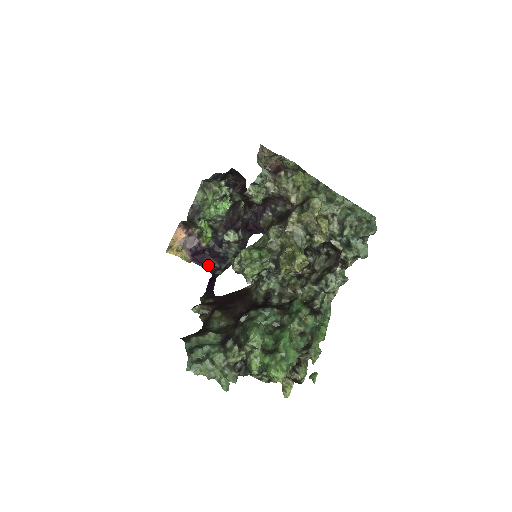
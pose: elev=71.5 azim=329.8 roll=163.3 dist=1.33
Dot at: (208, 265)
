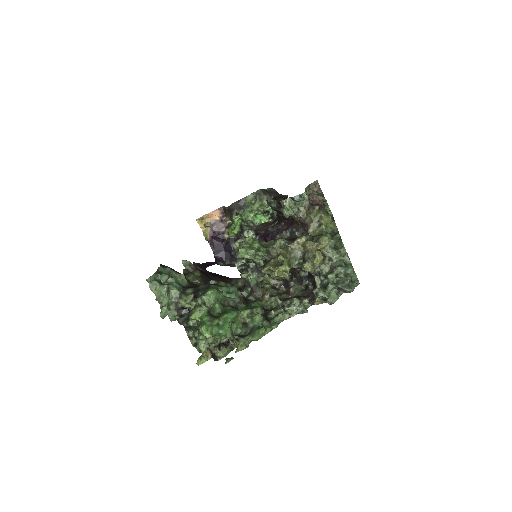
Dot at: (218, 253)
